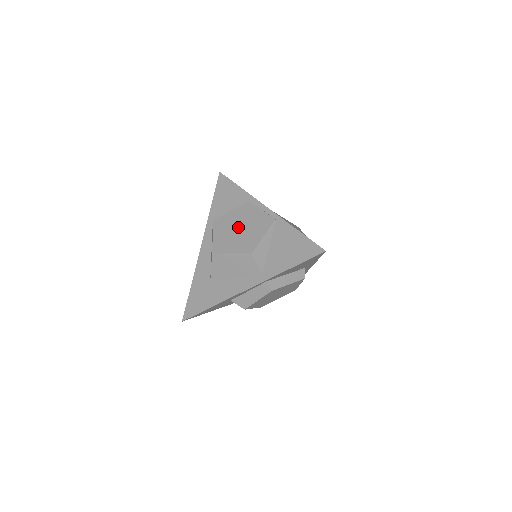
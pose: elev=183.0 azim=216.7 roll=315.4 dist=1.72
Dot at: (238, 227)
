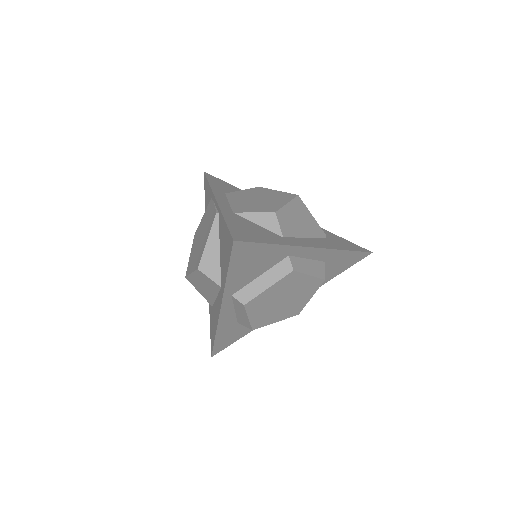
Dot at: (200, 236)
